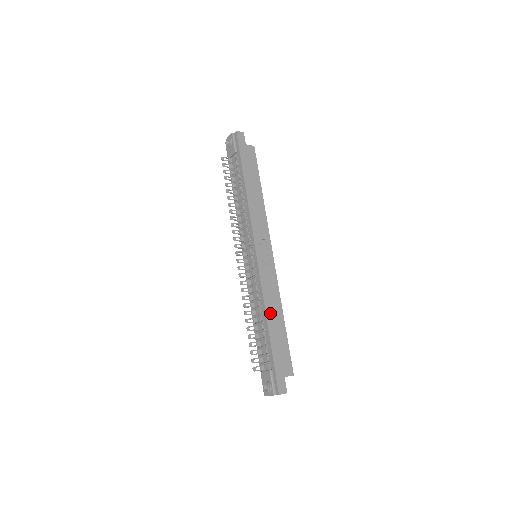
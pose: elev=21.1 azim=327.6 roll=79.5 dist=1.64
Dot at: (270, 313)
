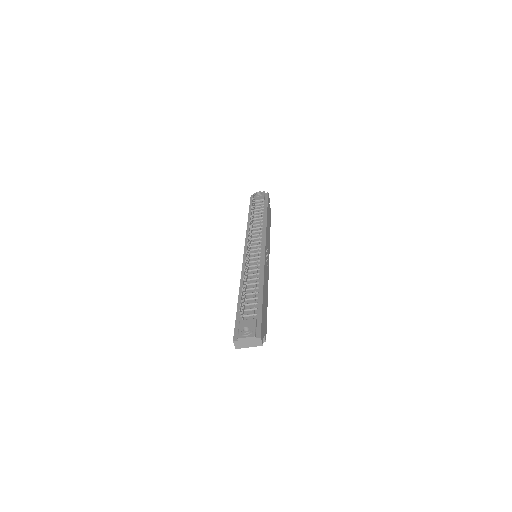
Dot at: (265, 287)
